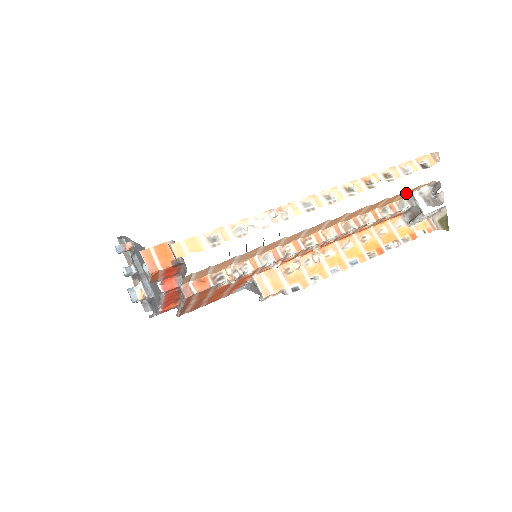
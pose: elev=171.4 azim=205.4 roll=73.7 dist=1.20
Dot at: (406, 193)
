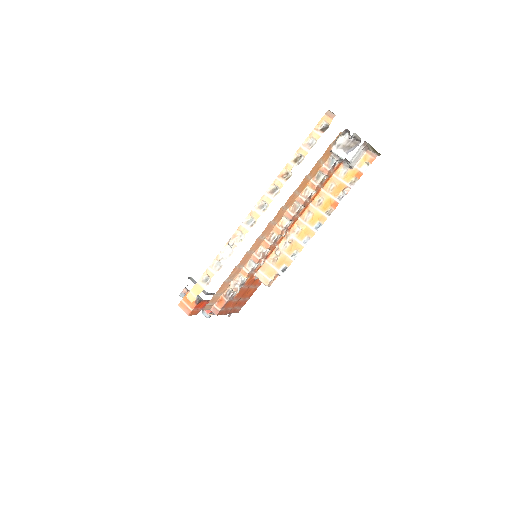
Dot at: (324, 157)
